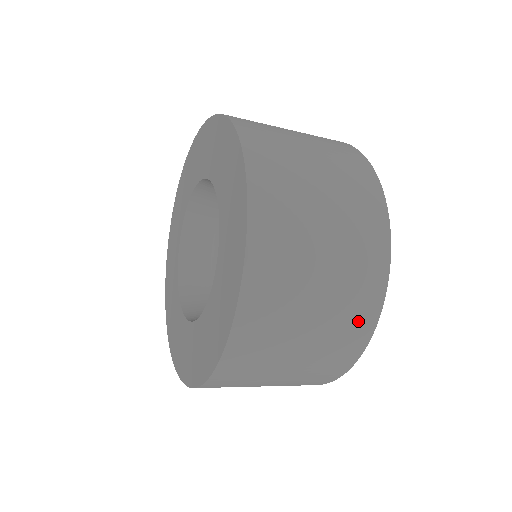
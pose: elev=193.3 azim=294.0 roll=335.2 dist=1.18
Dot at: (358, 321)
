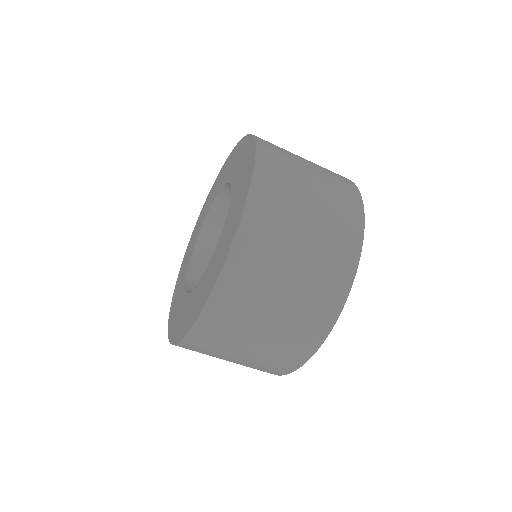
Dot at: (340, 263)
